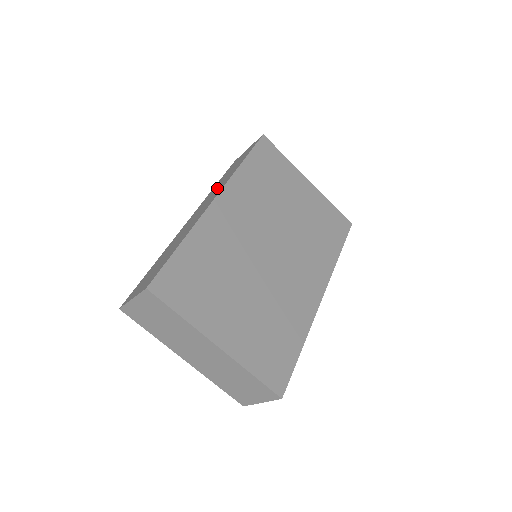
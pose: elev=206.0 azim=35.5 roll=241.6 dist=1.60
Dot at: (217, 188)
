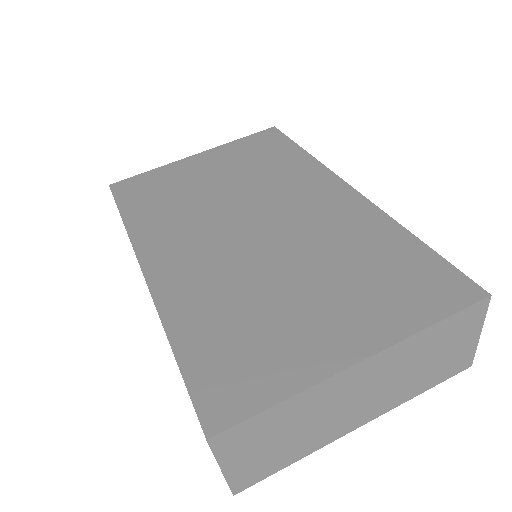
Dot at: occluded
